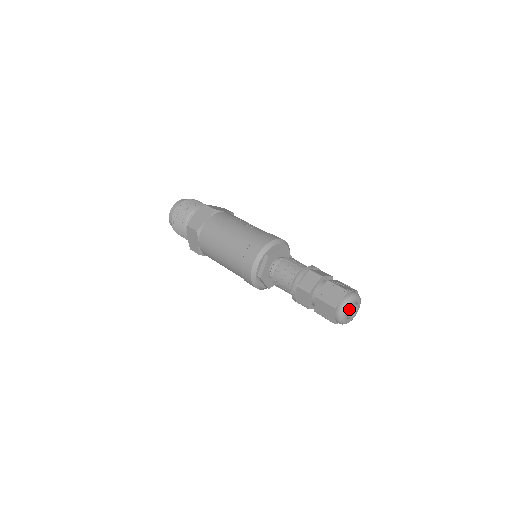
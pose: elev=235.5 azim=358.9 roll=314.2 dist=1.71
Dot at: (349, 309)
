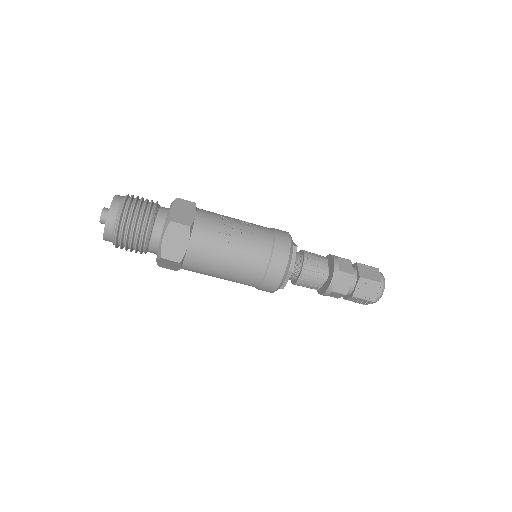
Dot at: occluded
